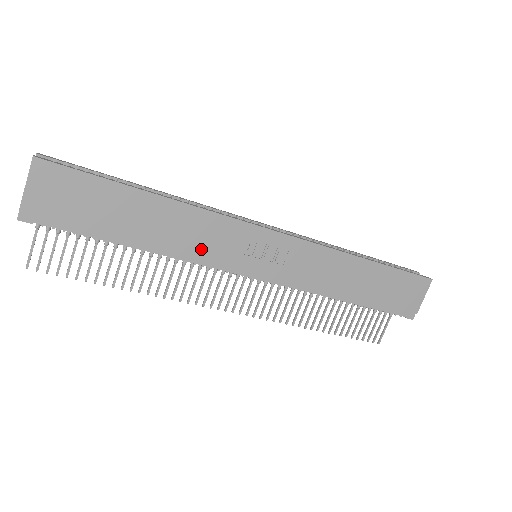
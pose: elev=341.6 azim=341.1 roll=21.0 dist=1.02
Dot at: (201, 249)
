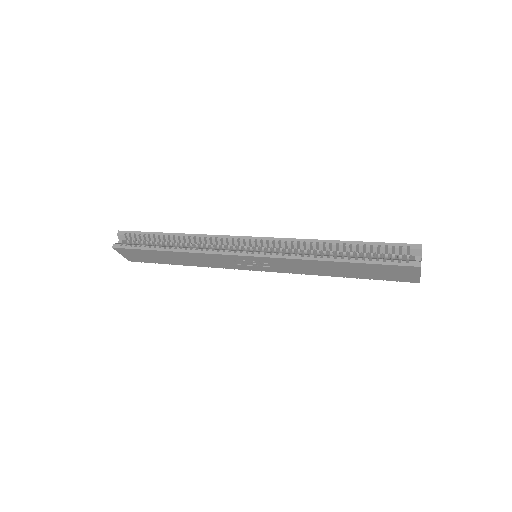
Dot at: (214, 265)
